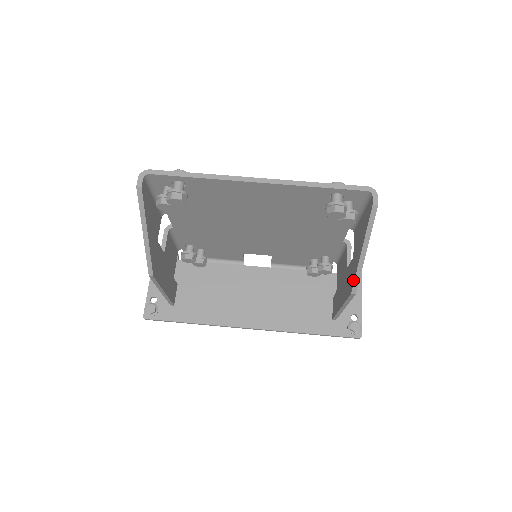
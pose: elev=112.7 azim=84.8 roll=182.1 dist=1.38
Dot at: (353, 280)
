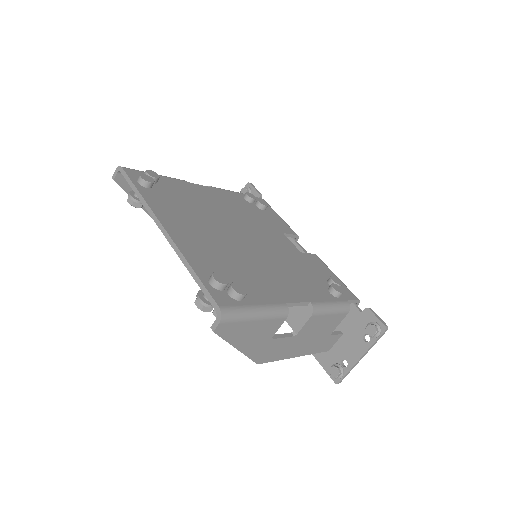
Dot at: occluded
